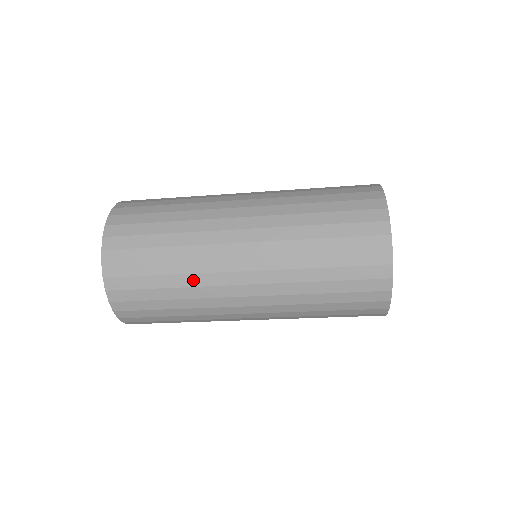
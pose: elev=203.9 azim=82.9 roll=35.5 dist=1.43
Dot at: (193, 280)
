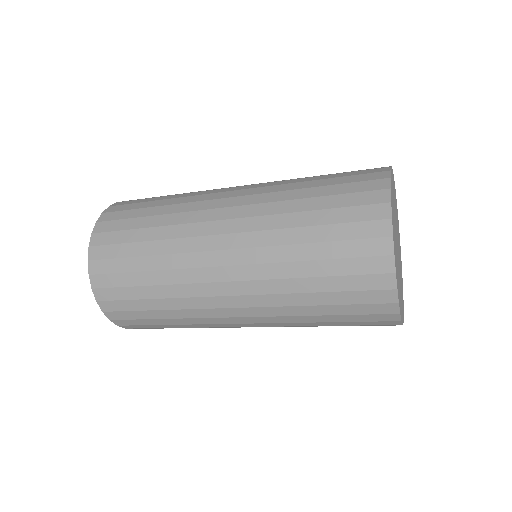
Dot at: (192, 321)
